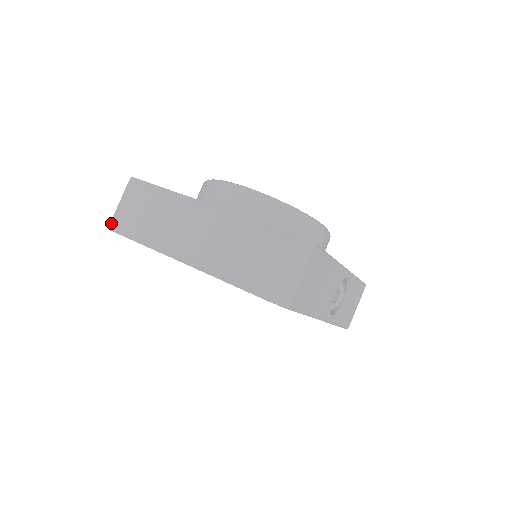
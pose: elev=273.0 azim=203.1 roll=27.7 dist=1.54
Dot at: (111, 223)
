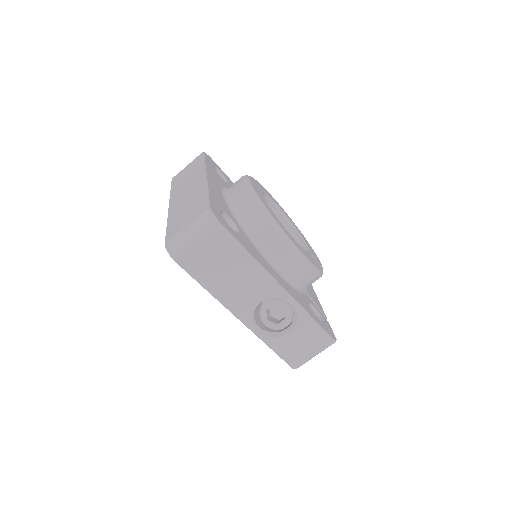
Dot at: (174, 176)
